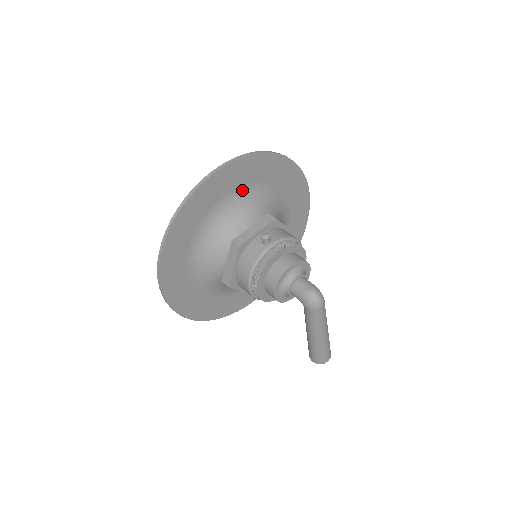
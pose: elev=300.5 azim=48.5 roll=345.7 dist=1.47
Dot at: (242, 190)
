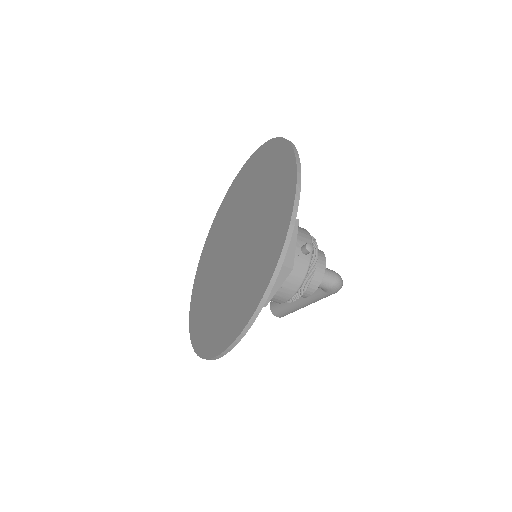
Dot at: occluded
